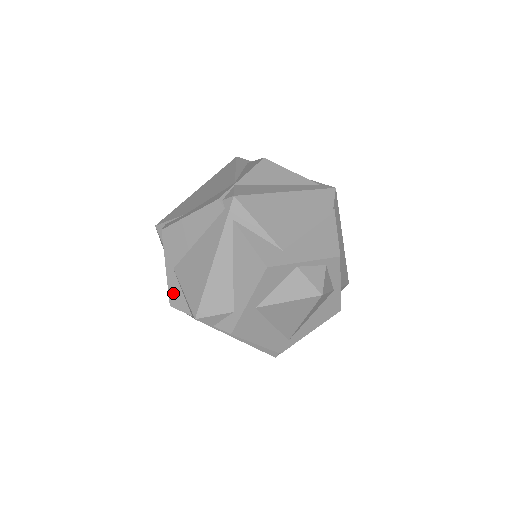
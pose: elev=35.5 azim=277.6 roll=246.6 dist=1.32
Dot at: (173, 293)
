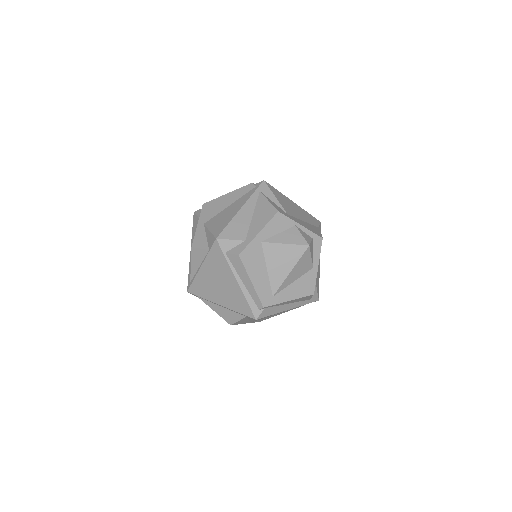
Dot at: (198, 238)
